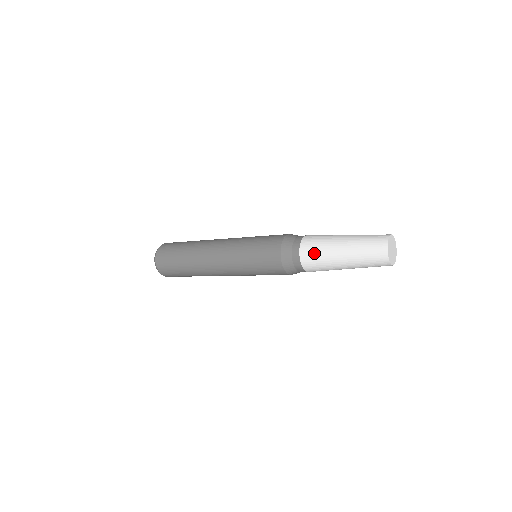
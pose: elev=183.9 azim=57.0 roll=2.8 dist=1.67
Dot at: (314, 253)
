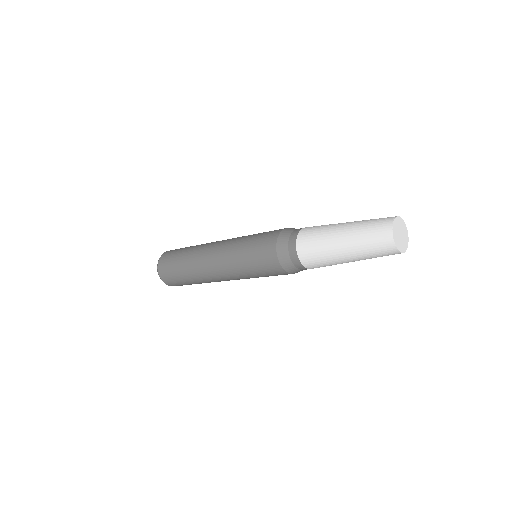
Dot at: (313, 232)
